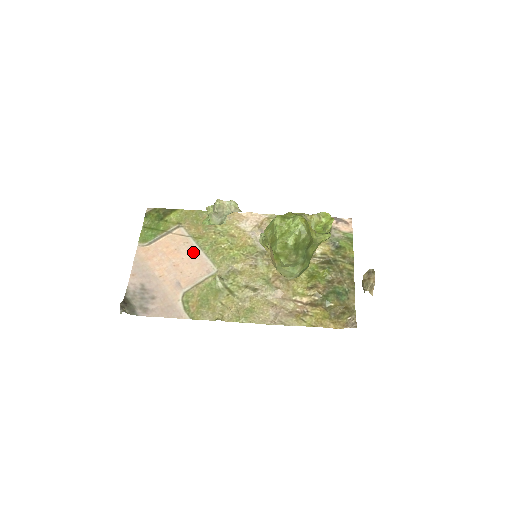
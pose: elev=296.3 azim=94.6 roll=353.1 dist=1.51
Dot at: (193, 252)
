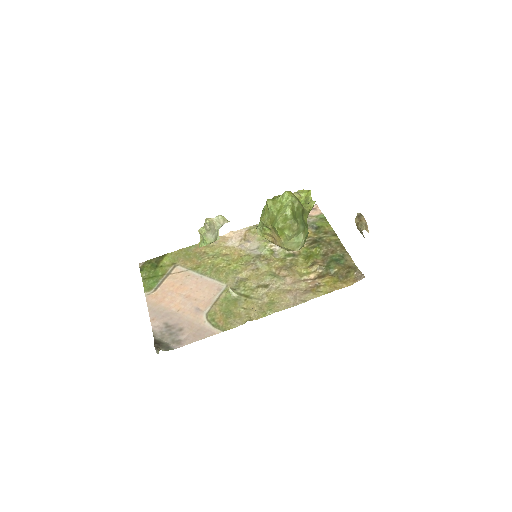
Dot at: (198, 280)
